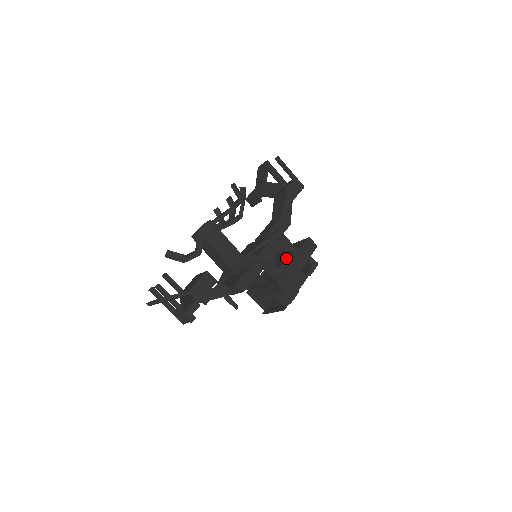
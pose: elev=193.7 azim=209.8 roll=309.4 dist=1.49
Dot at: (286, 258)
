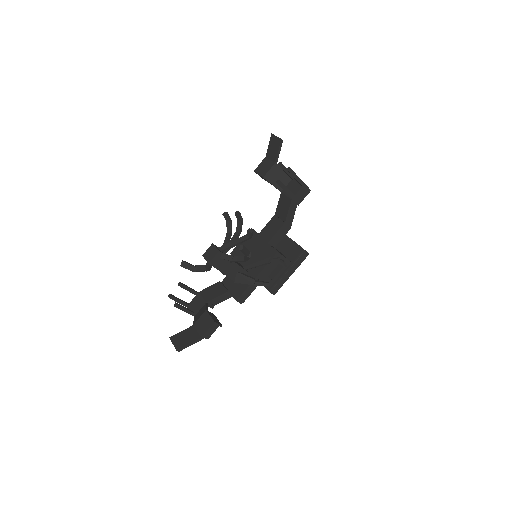
Dot at: (280, 270)
